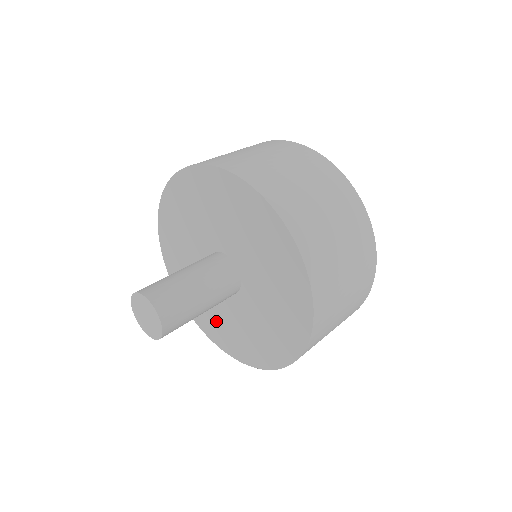
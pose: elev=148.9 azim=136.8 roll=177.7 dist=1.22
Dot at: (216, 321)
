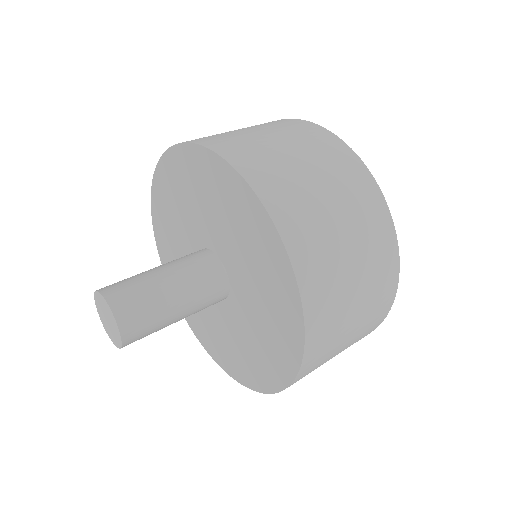
Dot at: (207, 327)
